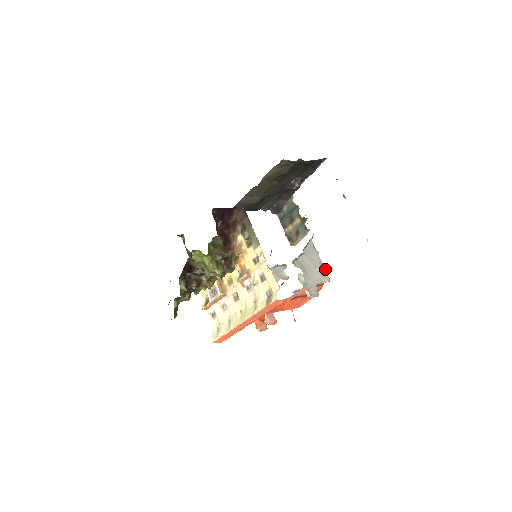
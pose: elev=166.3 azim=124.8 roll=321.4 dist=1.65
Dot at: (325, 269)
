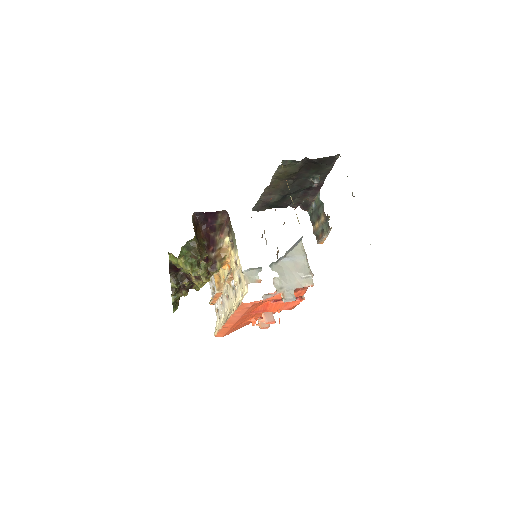
Dot at: (309, 273)
